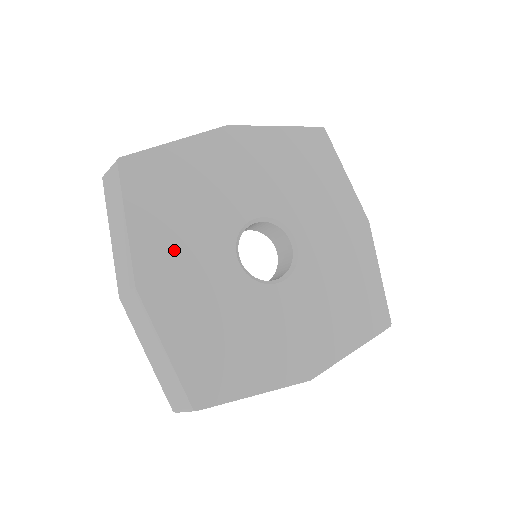
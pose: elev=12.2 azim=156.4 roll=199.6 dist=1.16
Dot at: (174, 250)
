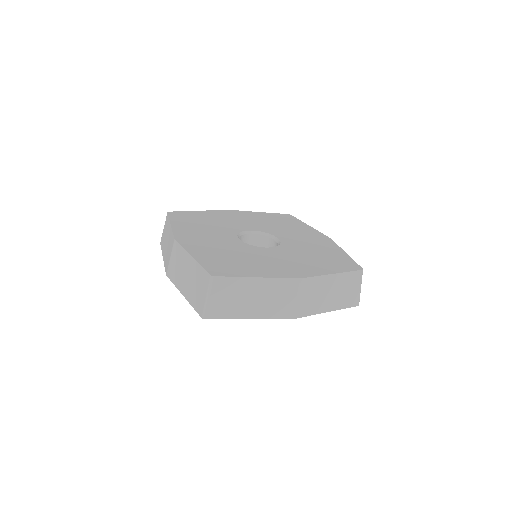
Dot at: (198, 233)
